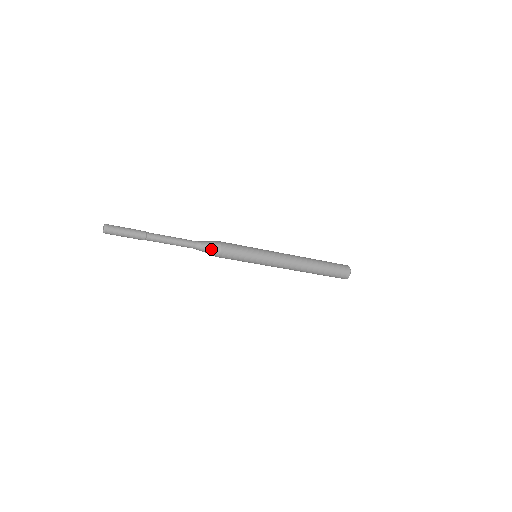
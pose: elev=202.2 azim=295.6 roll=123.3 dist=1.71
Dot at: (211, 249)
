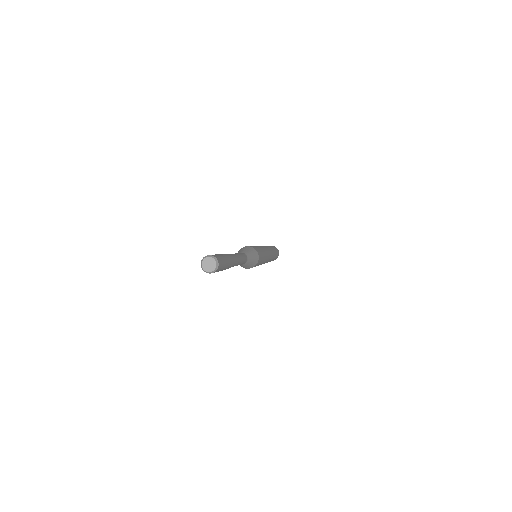
Dot at: (250, 266)
